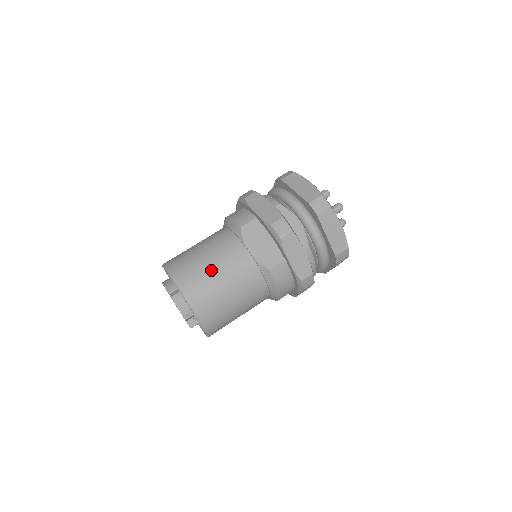
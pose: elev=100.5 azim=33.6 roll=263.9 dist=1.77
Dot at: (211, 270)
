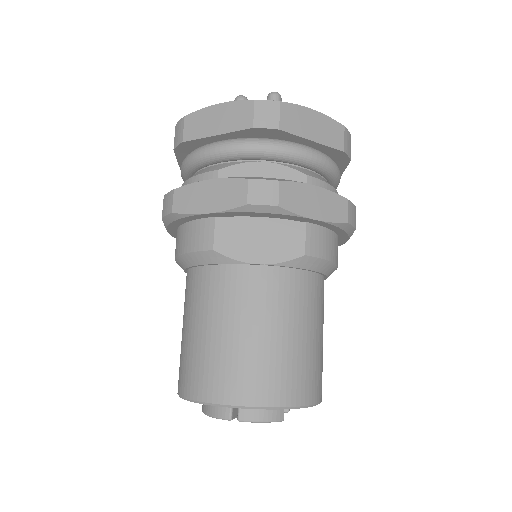
Dot at: (245, 339)
